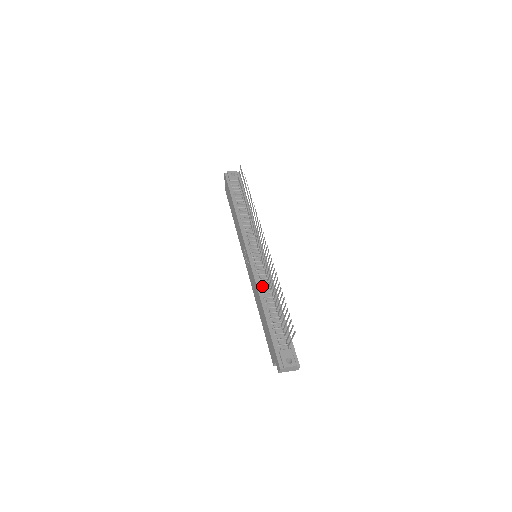
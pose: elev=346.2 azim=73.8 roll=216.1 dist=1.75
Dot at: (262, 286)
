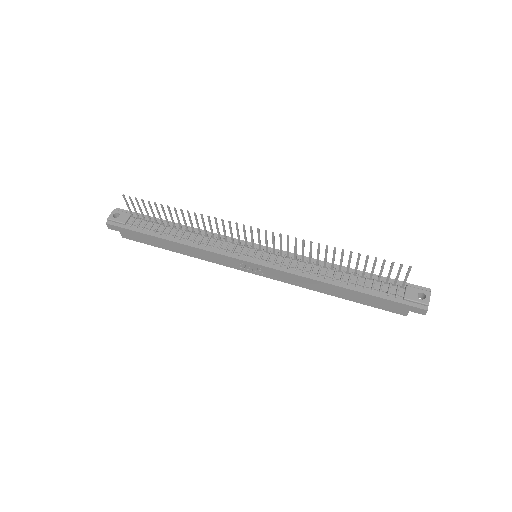
Dot at: (307, 271)
